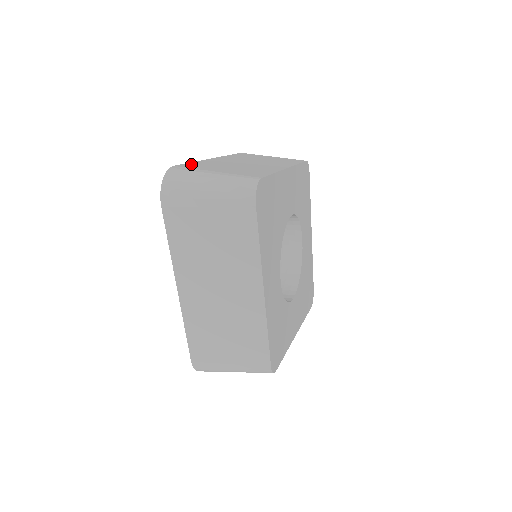
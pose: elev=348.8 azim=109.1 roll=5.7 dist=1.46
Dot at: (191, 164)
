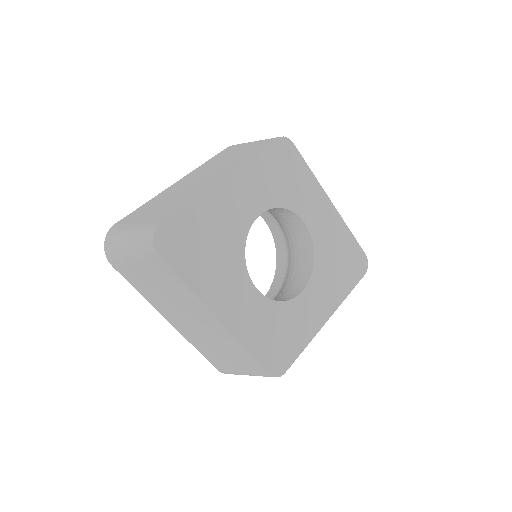
Dot at: (135, 212)
